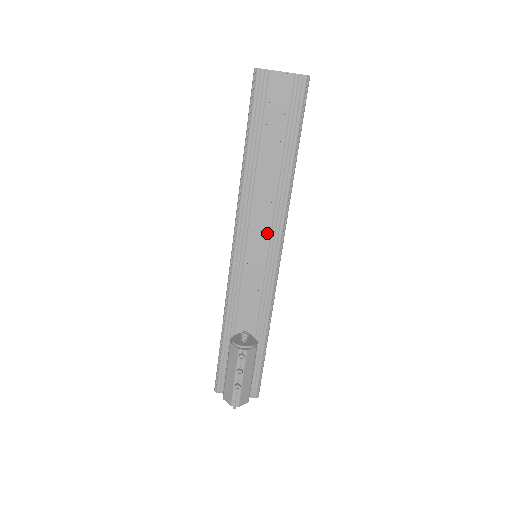
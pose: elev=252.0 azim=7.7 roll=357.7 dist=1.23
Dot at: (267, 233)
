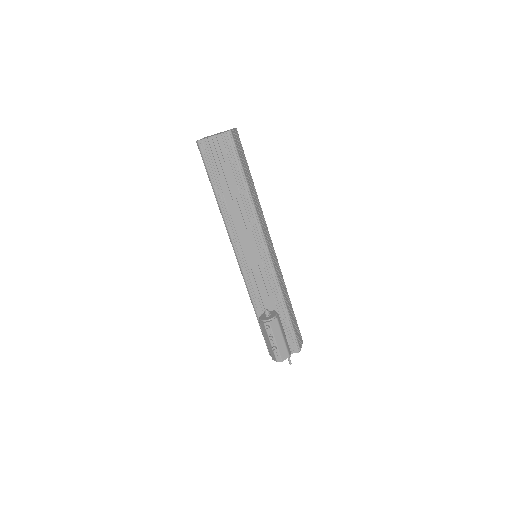
Dot at: (252, 240)
